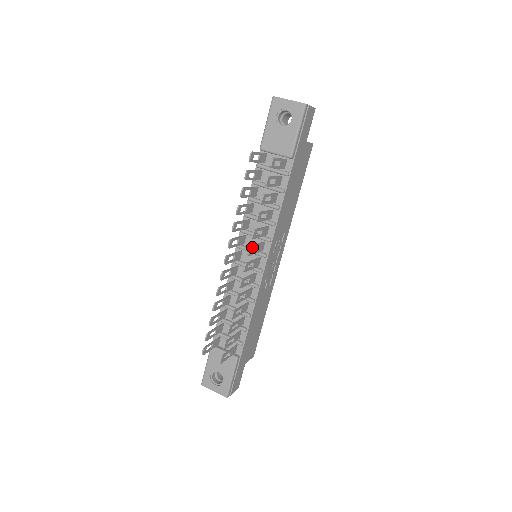
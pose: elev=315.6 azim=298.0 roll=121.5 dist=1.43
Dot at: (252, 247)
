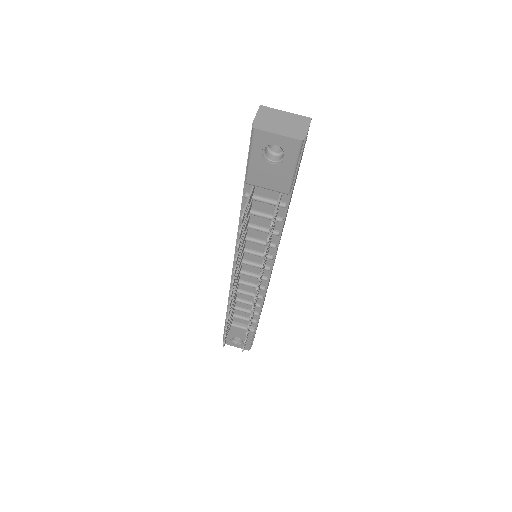
Dot at: (258, 285)
